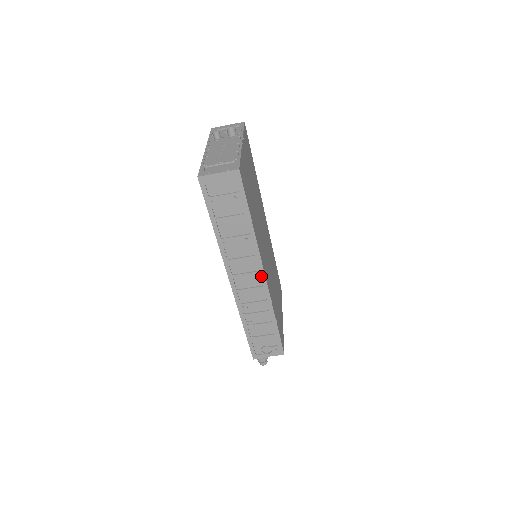
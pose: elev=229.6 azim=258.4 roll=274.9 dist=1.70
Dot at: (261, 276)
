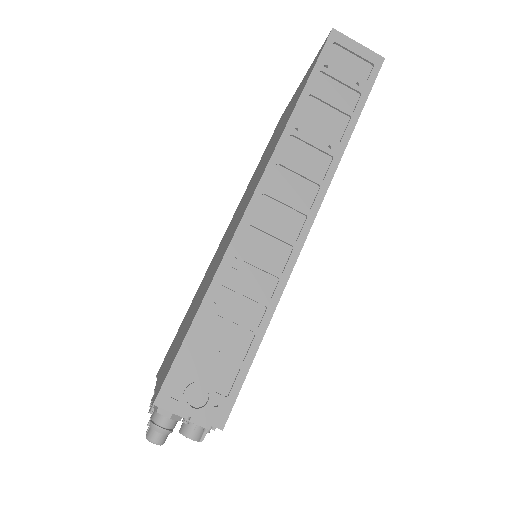
Dot at: (306, 221)
